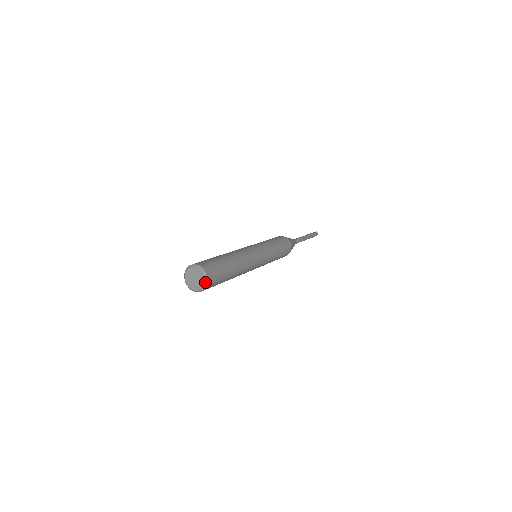
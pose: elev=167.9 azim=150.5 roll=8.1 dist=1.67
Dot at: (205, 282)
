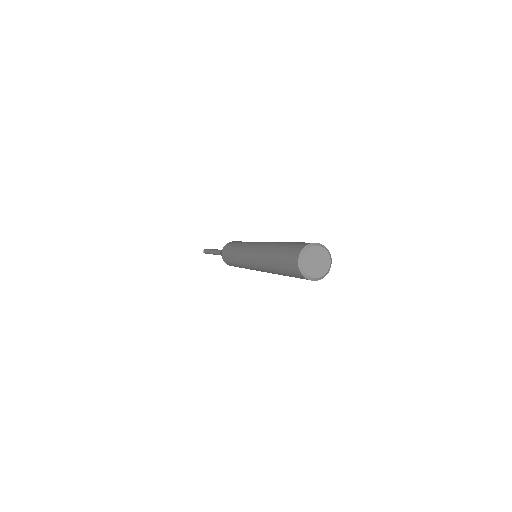
Dot at: (325, 274)
